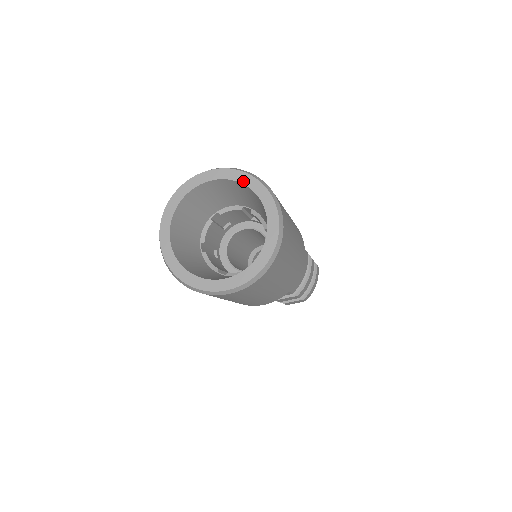
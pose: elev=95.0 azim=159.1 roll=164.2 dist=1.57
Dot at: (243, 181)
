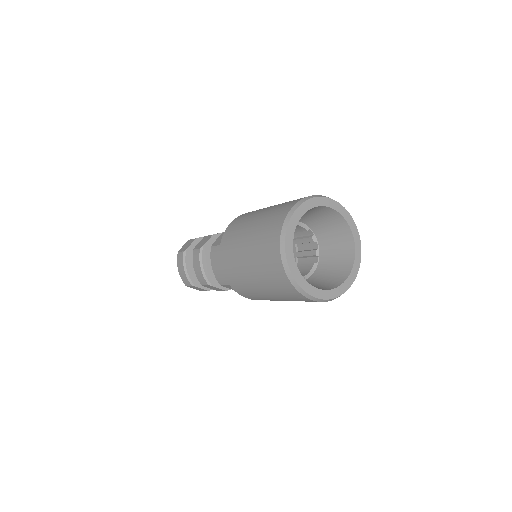
Dot at: (321, 204)
